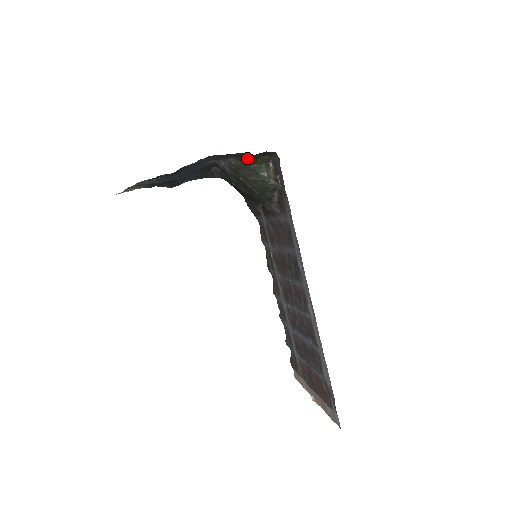
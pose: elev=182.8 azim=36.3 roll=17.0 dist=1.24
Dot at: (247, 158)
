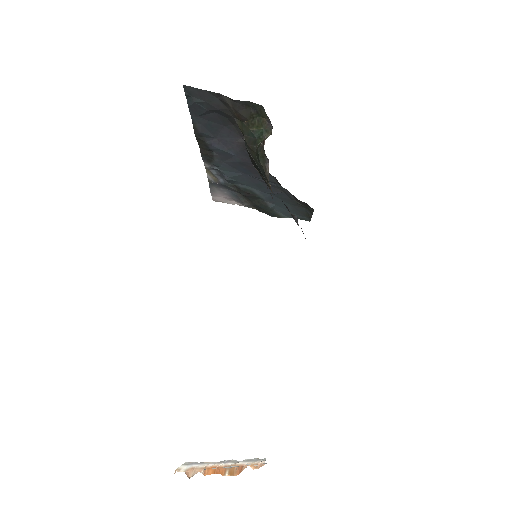
Dot at: (236, 110)
